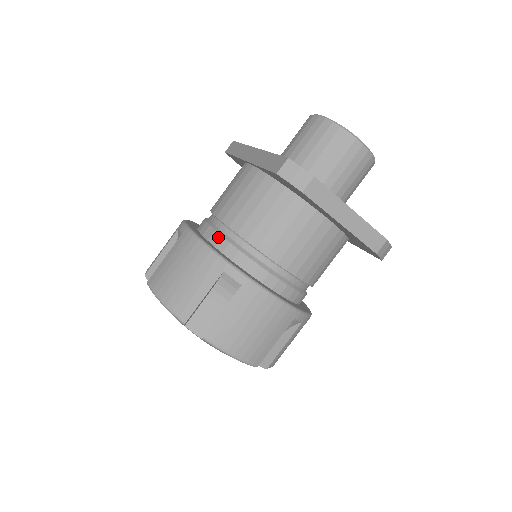
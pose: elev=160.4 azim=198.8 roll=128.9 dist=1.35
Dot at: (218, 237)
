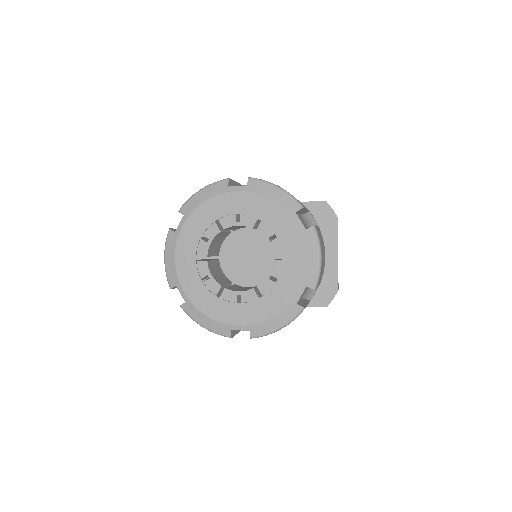
Dot at: occluded
